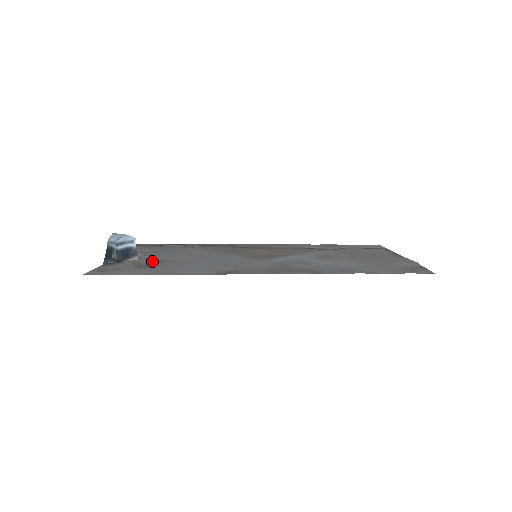
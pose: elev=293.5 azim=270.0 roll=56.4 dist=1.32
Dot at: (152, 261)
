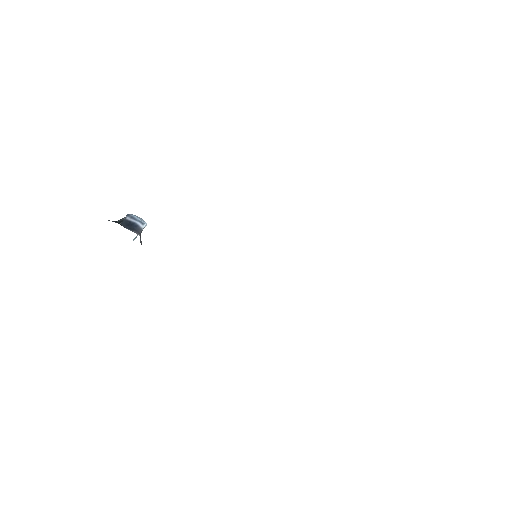
Dot at: occluded
